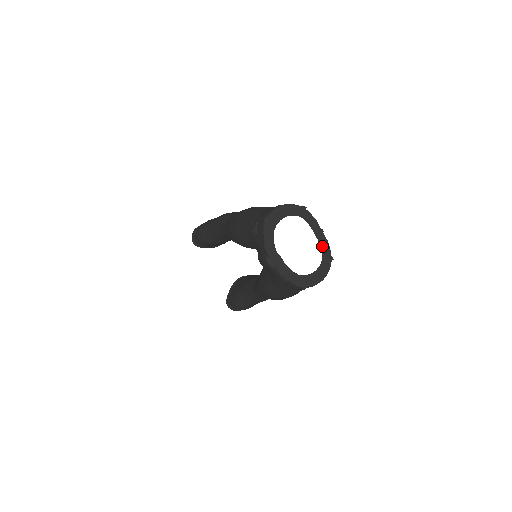
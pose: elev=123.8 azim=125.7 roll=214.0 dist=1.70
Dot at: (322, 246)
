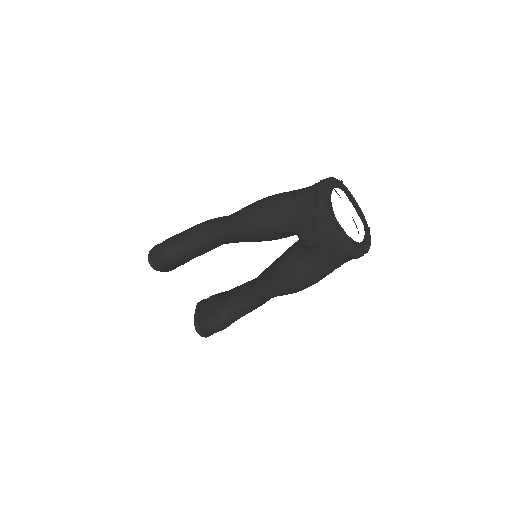
Dot at: (360, 217)
